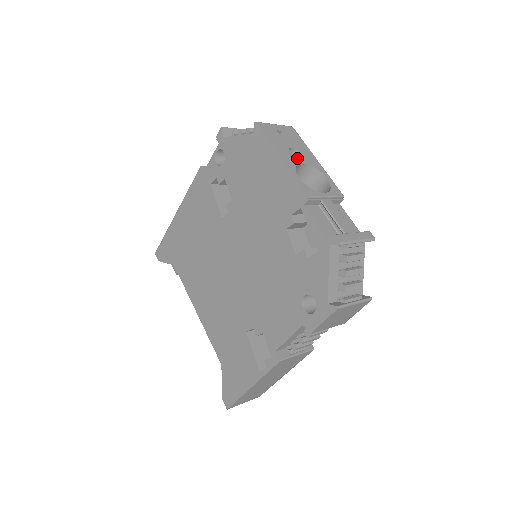
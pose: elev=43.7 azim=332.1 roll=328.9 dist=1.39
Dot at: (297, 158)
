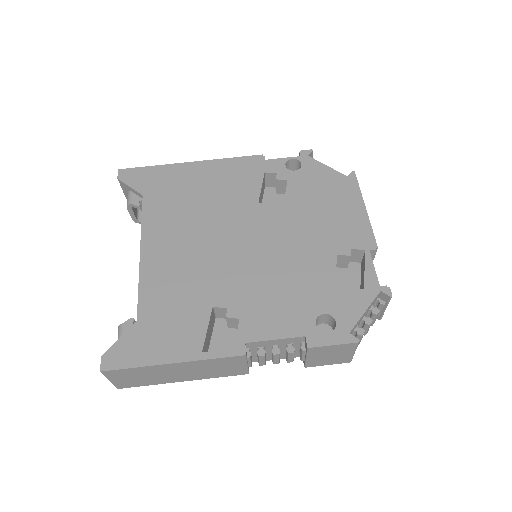
Dot at: occluded
